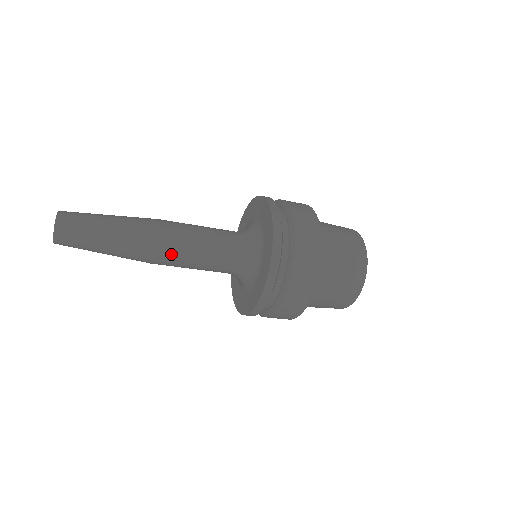
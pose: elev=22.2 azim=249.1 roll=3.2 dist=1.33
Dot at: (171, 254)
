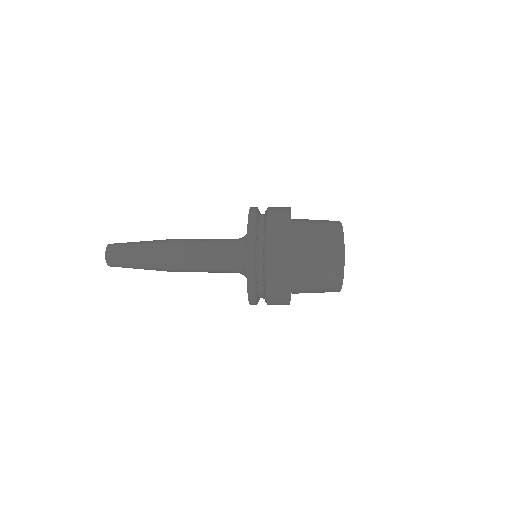
Dot at: (183, 256)
